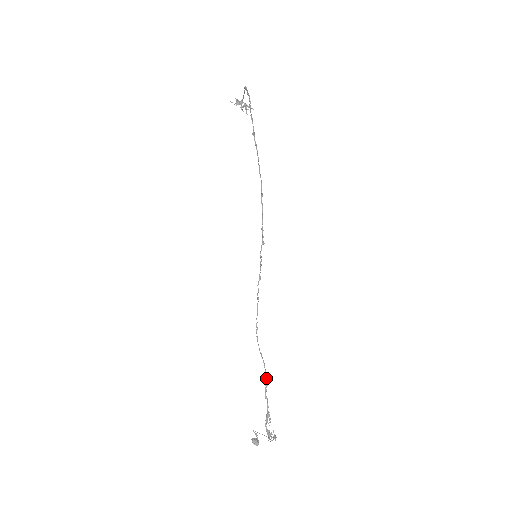
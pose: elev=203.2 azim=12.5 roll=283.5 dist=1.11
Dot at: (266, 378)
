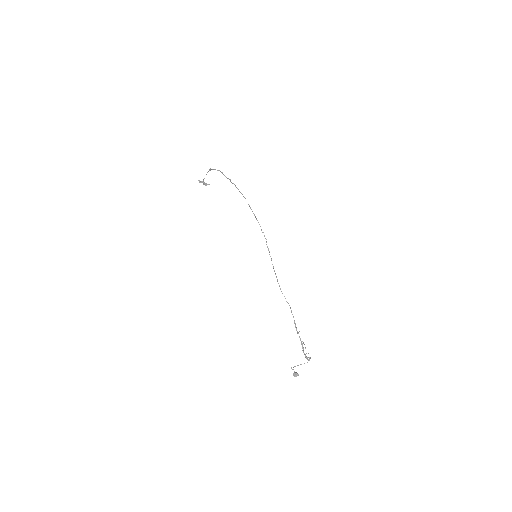
Dot at: occluded
